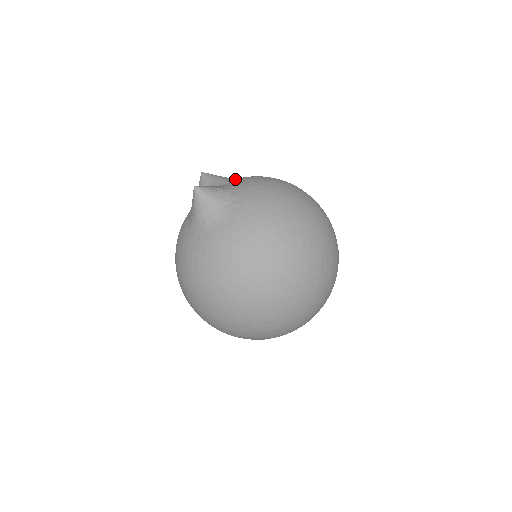
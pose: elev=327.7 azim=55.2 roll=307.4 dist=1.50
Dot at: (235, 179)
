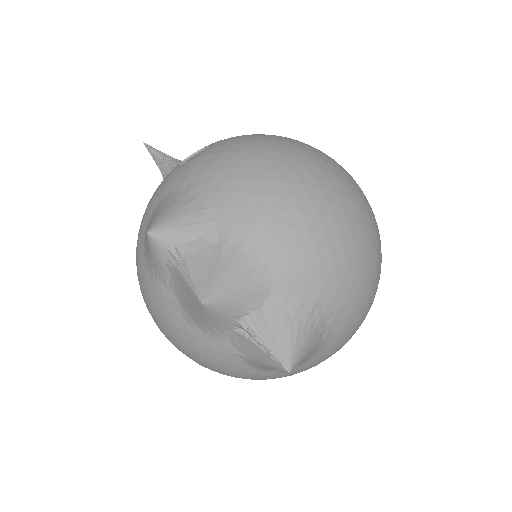
Dot at: (268, 270)
